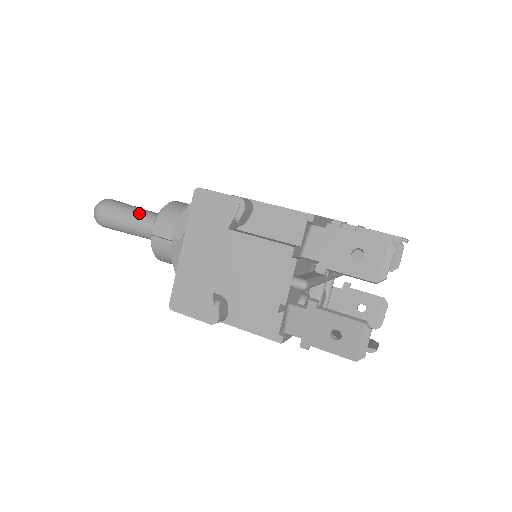
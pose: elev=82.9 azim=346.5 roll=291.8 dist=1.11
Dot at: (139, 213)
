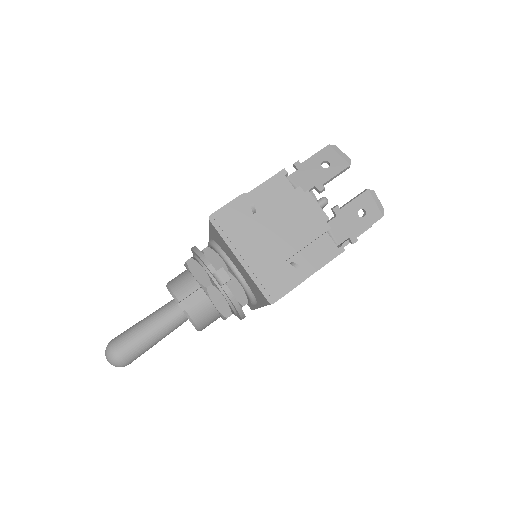
Dot at: (150, 318)
